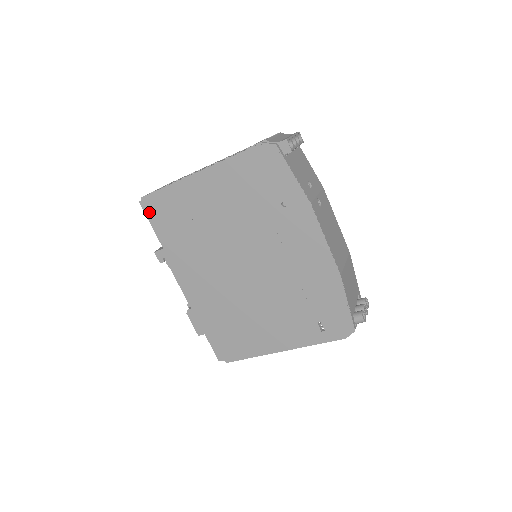
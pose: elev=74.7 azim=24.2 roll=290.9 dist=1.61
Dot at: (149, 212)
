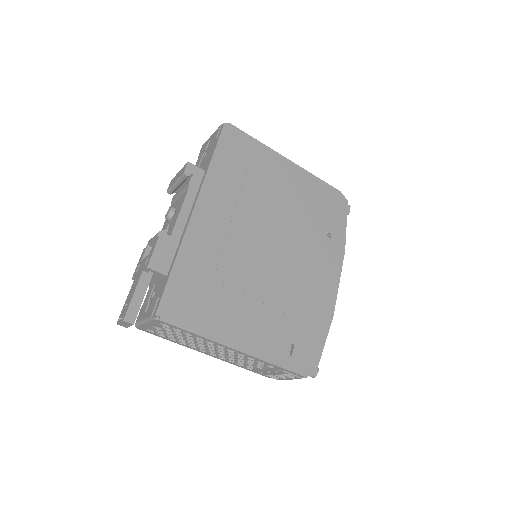
Dot at: (226, 136)
